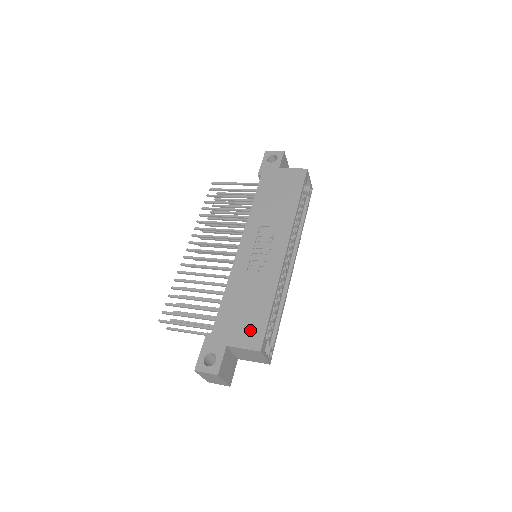
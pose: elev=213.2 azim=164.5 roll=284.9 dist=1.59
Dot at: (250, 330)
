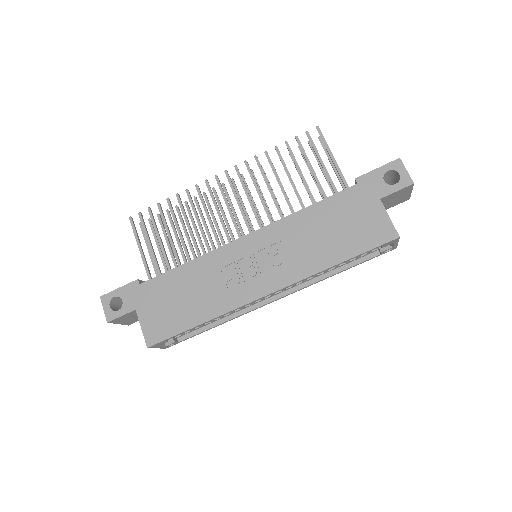
Dot at: (161, 322)
